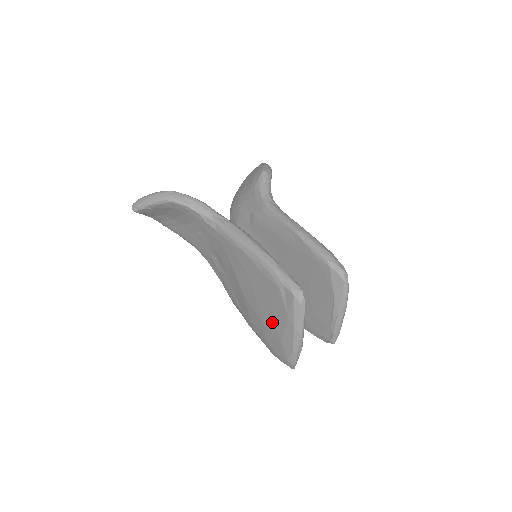
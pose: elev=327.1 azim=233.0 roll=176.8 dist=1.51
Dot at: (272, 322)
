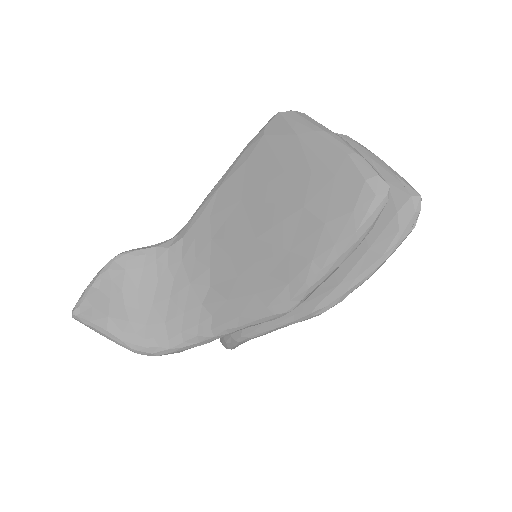
Dot at: (300, 179)
